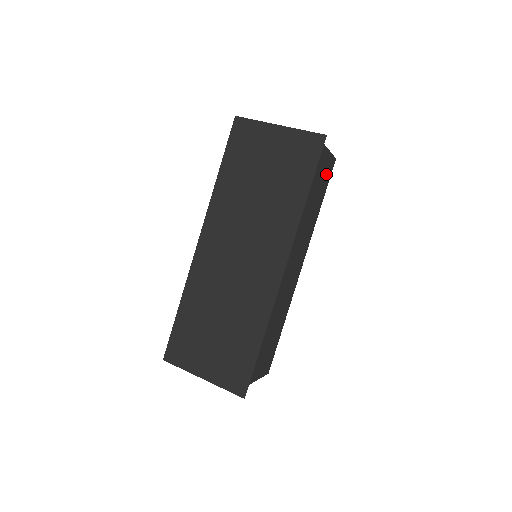
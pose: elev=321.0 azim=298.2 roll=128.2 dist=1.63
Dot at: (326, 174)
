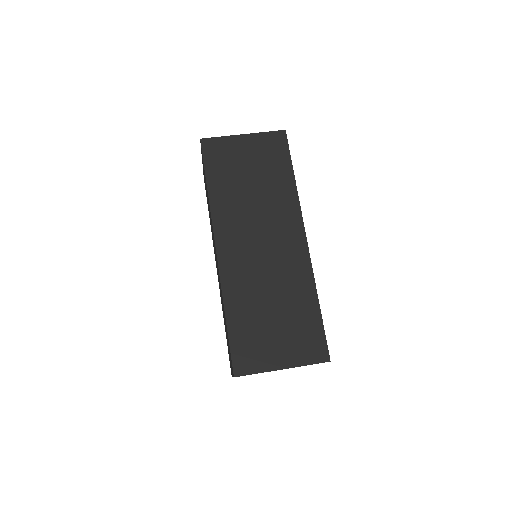
Dot at: occluded
